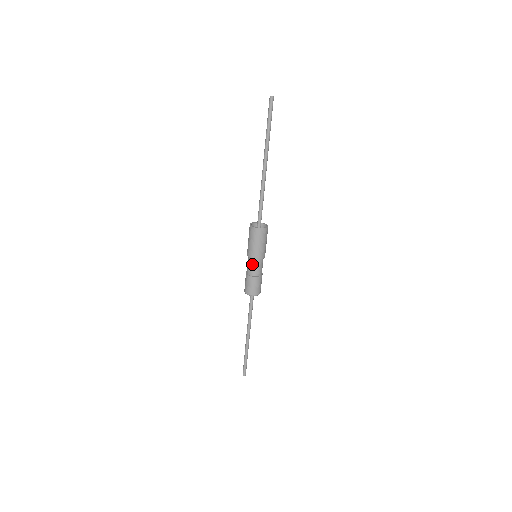
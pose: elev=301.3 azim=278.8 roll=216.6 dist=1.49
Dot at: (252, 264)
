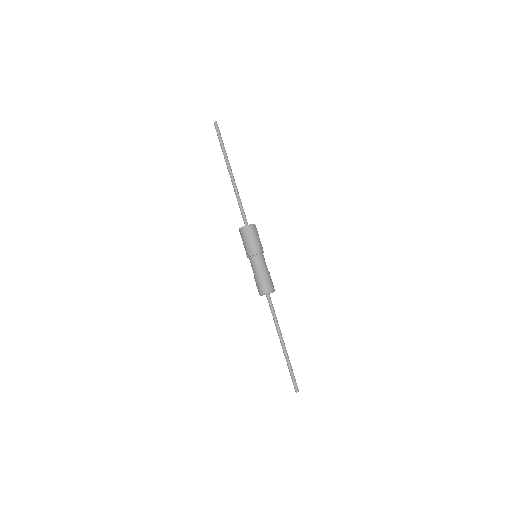
Dot at: (258, 261)
